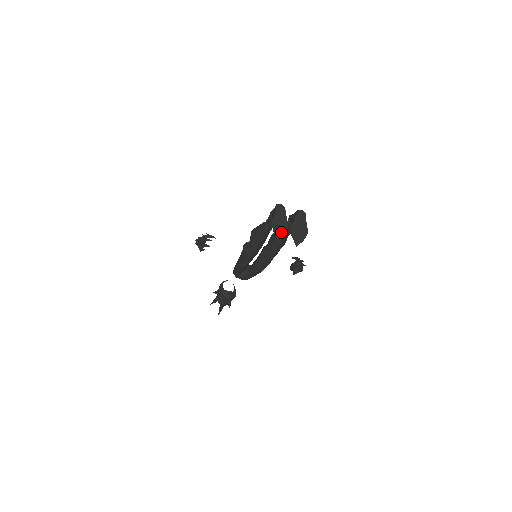
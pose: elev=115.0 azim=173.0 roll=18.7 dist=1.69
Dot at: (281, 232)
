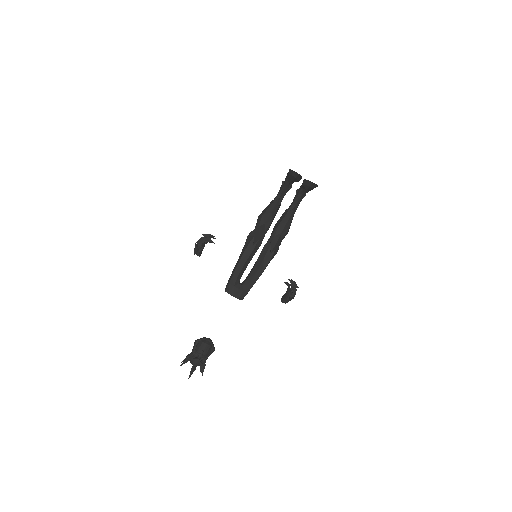
Dot at: occluded
